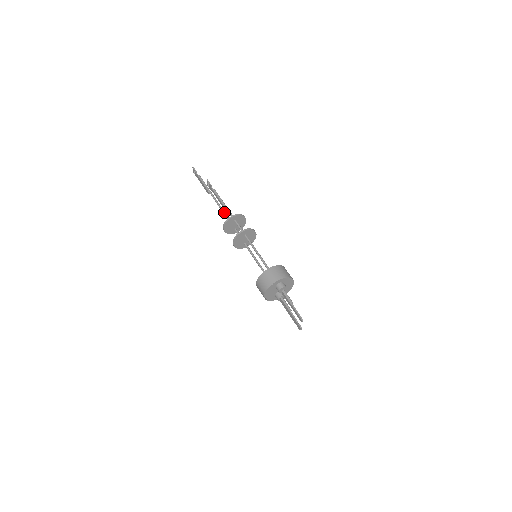
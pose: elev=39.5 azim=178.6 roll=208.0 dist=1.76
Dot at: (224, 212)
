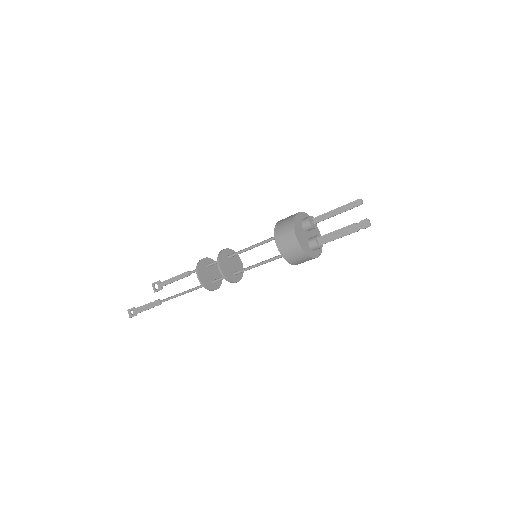
Dot at: (189, 289)
